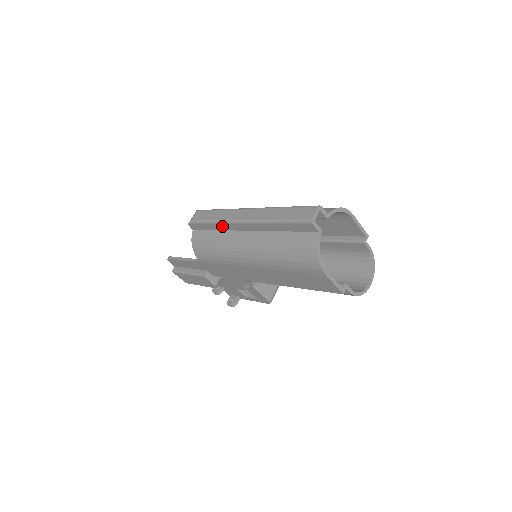
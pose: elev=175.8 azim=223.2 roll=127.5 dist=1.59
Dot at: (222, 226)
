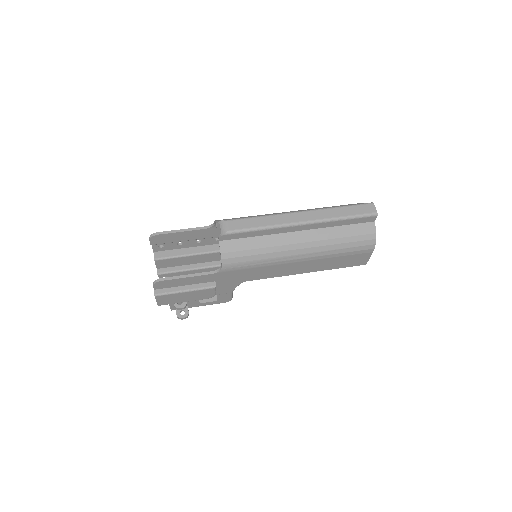
Dot at: (272, 231)
